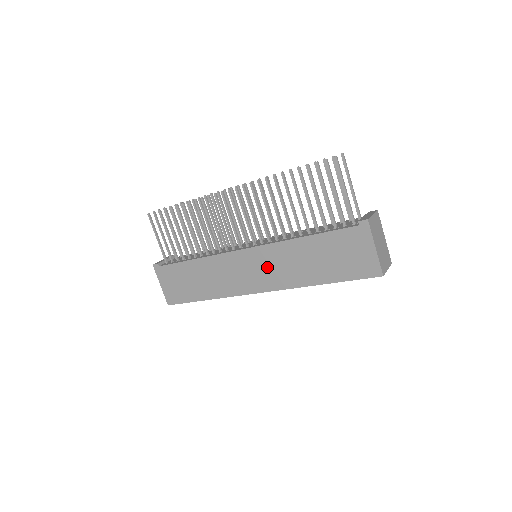
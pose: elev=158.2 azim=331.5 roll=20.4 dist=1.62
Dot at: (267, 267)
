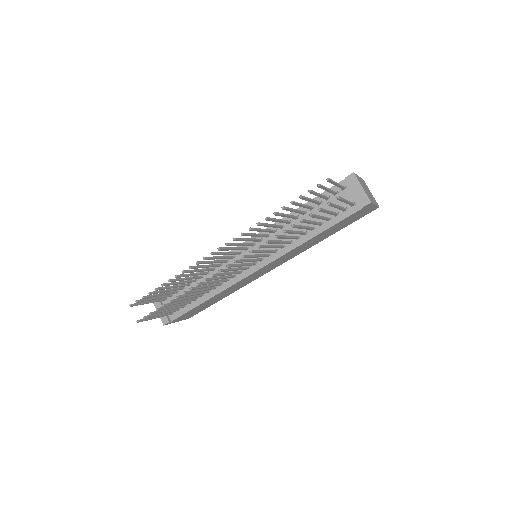
Dot at: occluded
